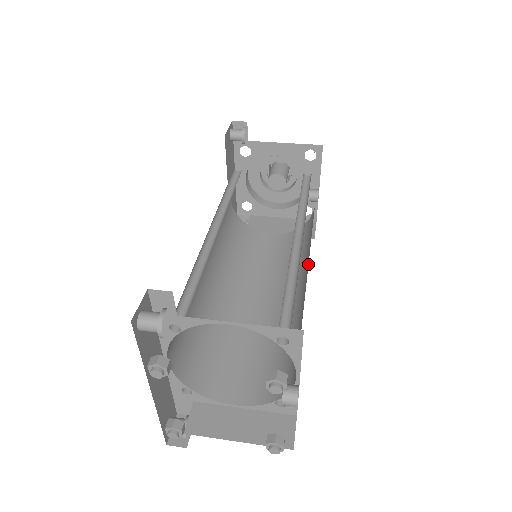
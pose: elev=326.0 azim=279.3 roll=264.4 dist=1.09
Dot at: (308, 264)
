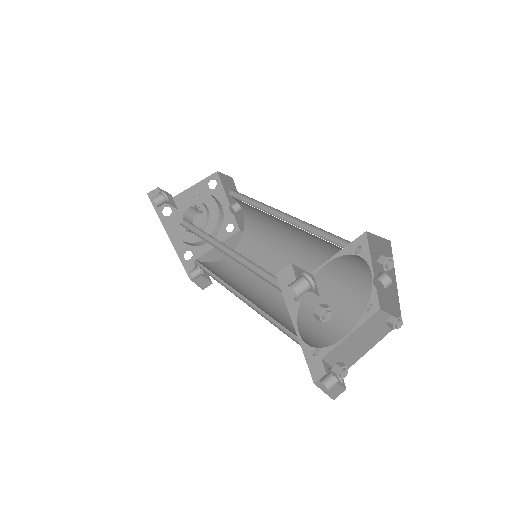
Dot at: (290, 236)
